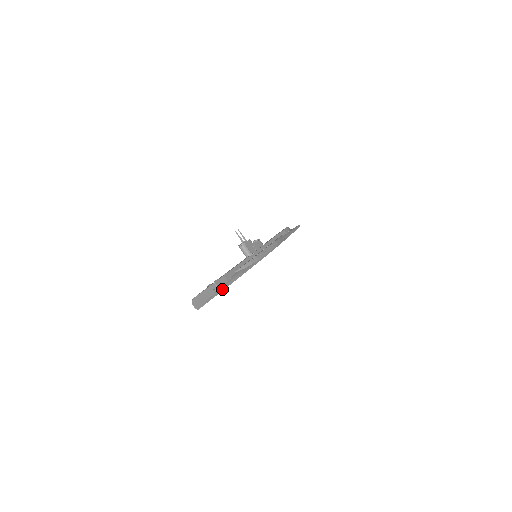
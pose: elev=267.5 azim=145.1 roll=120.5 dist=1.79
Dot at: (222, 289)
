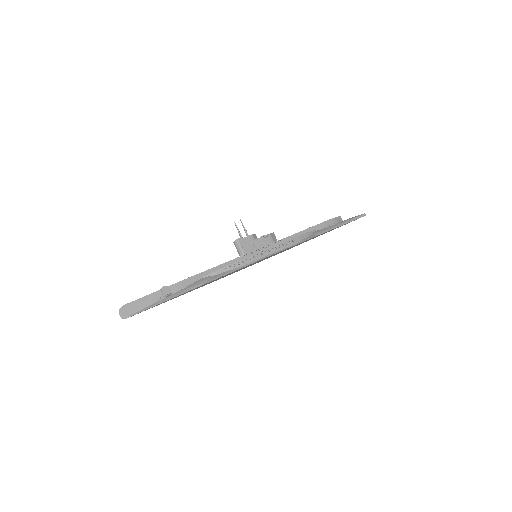
Dot at: (168, 298)
